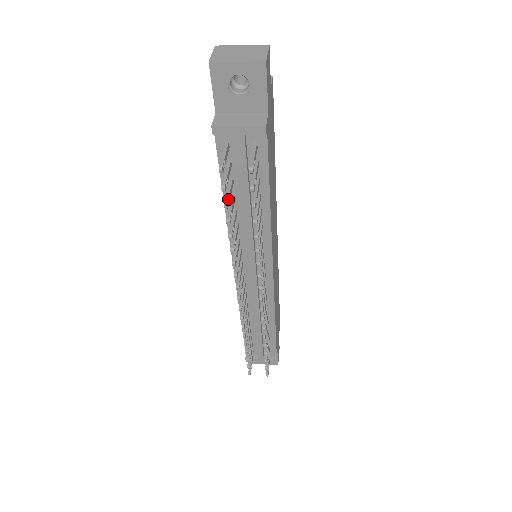
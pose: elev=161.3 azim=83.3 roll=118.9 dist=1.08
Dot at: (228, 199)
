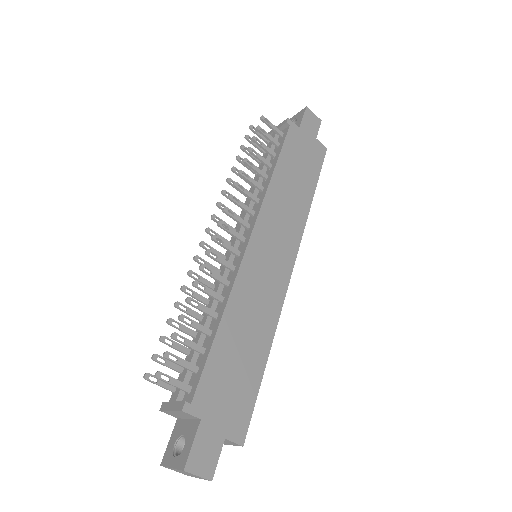
Dot at: occluded
